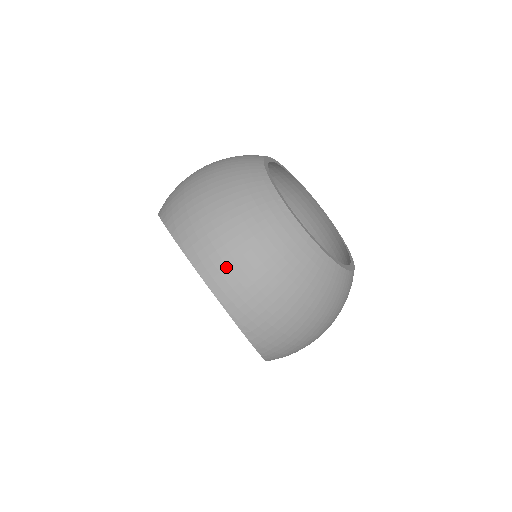
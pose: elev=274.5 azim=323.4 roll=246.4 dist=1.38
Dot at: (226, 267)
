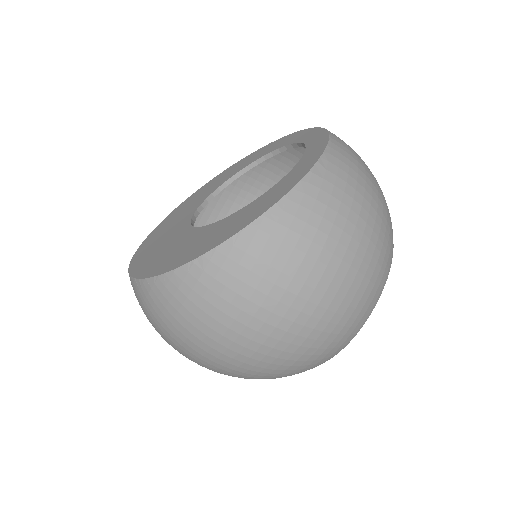
Dot at: (352, 149)
